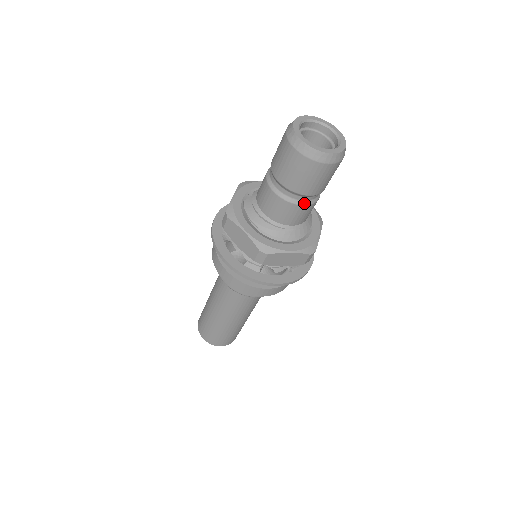
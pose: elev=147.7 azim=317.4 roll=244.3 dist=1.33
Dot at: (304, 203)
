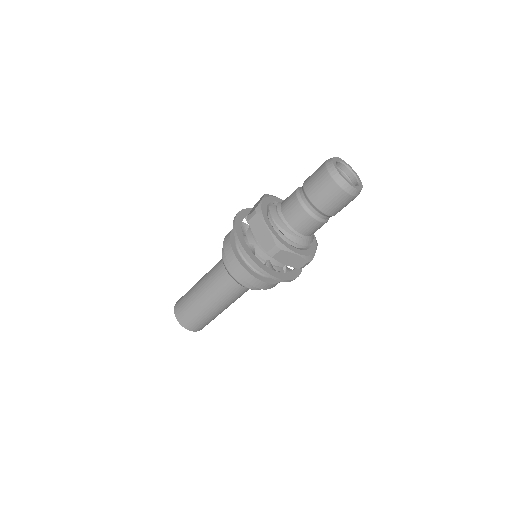
Dot at: (319, 219)
